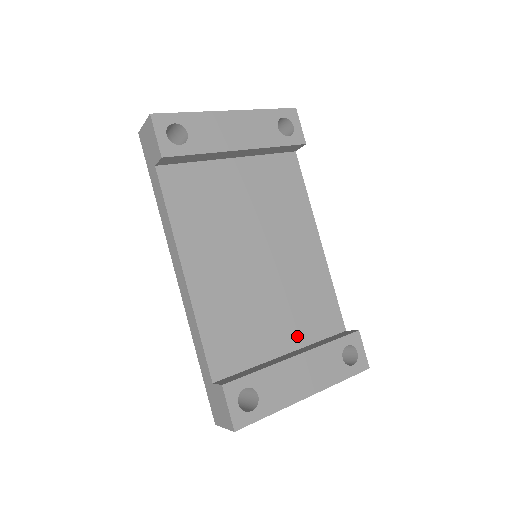
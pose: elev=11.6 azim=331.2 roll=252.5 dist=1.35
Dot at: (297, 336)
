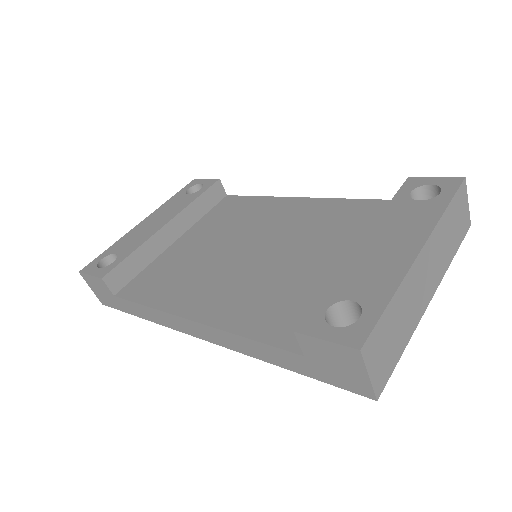
Dot at: occluded
